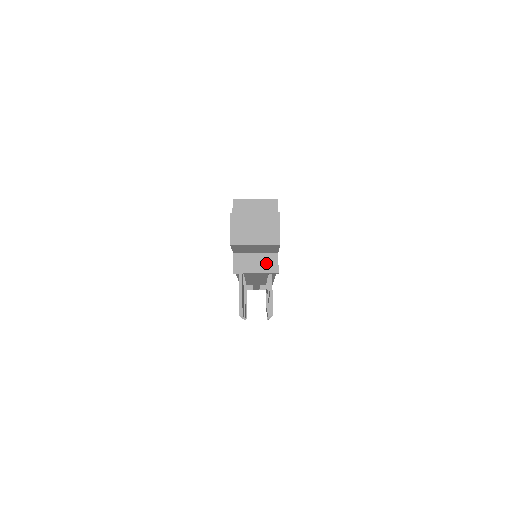
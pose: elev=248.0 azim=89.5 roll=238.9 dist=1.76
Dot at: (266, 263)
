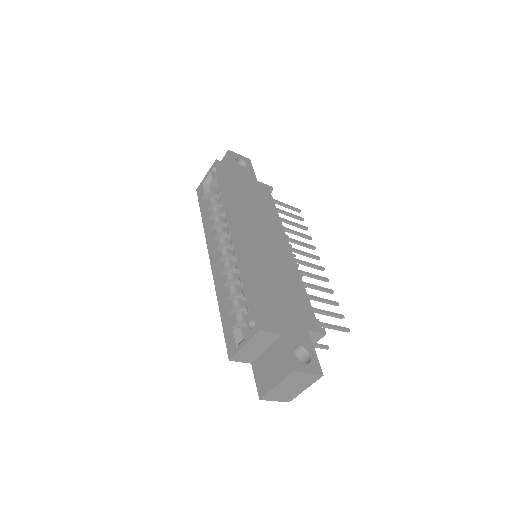
Dot at: occluded
